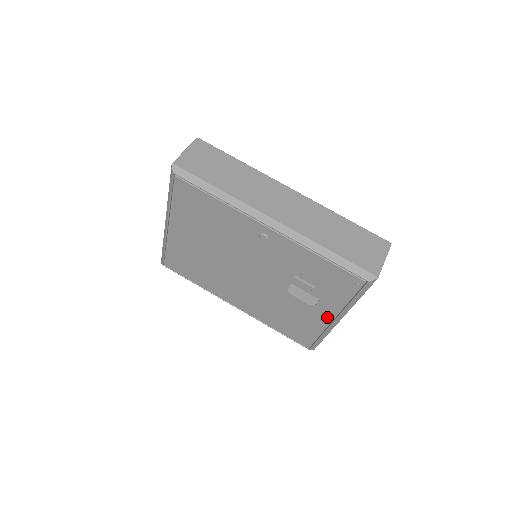
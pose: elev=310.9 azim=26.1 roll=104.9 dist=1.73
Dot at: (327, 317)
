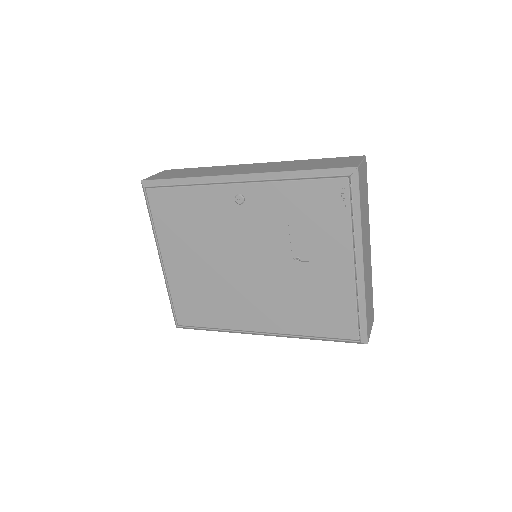
Dot at: (346, 266)
